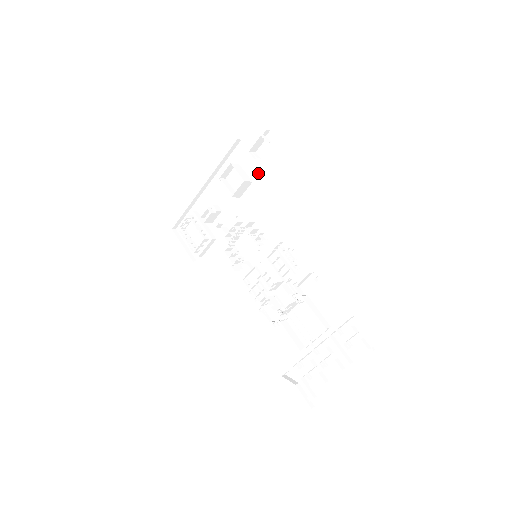
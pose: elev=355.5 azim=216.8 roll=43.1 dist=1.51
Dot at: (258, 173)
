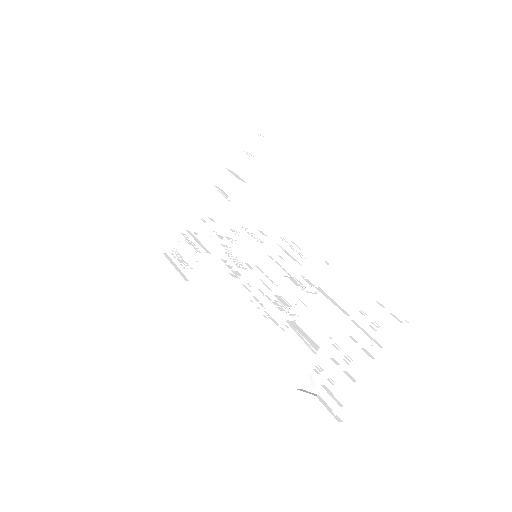
Dot at: (253, 174)
